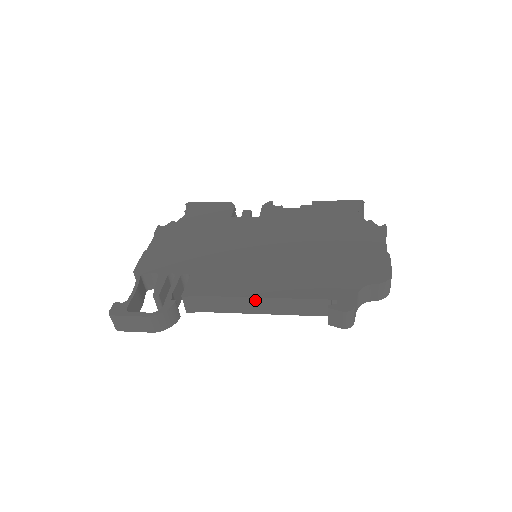
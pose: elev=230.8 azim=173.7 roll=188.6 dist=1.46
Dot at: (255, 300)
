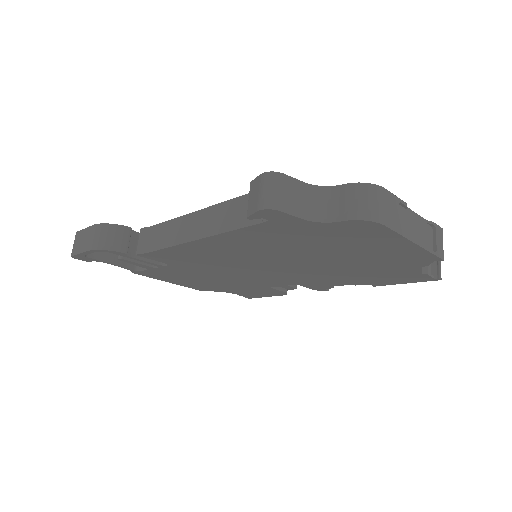
Dot at: (194, 216)
